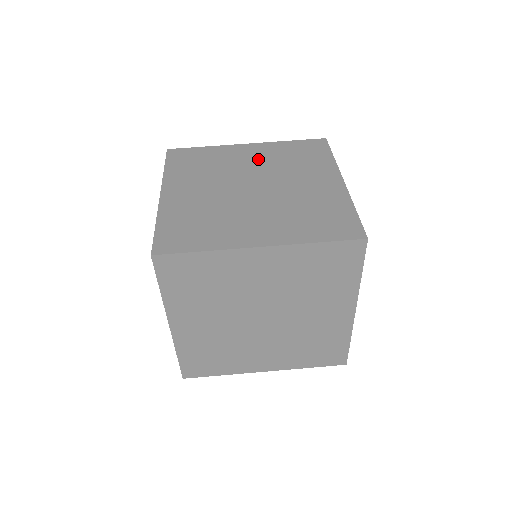
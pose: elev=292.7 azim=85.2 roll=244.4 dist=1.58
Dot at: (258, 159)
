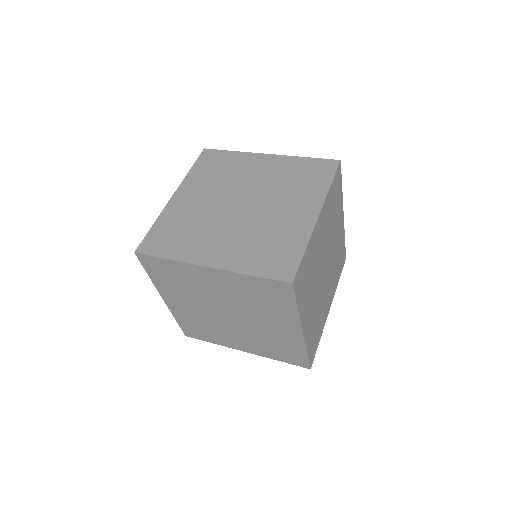
Dot at: occluded
